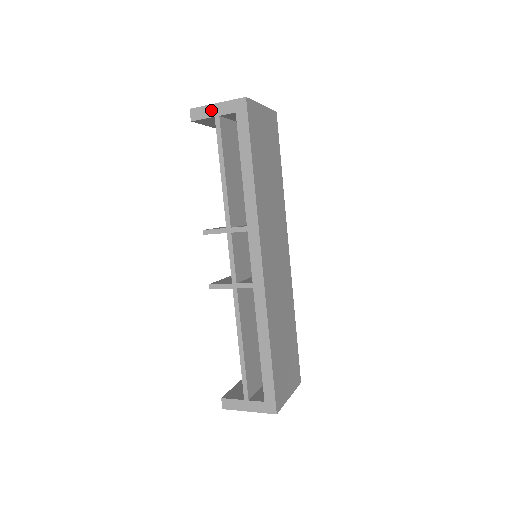
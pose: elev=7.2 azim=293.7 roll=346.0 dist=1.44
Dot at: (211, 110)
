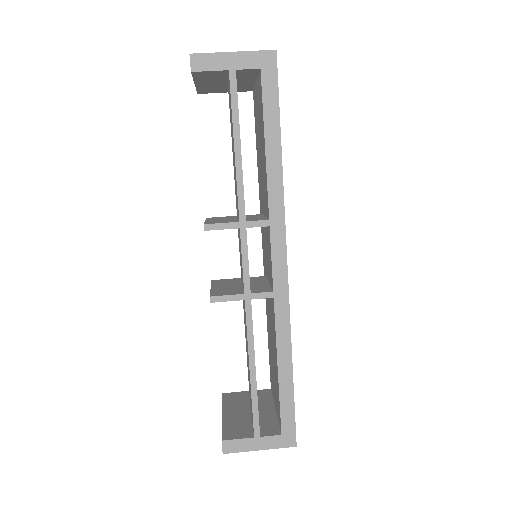
Dot at: (224, 60)
